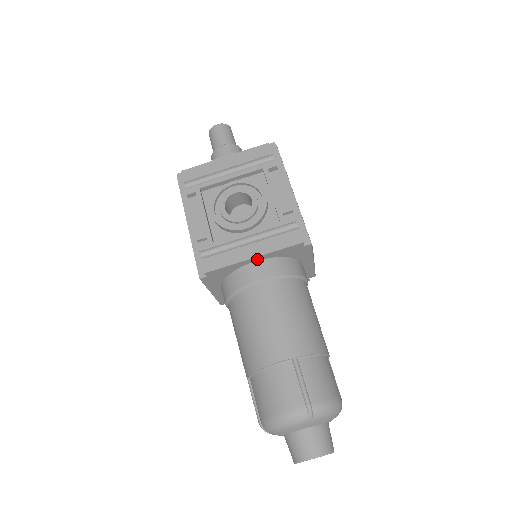
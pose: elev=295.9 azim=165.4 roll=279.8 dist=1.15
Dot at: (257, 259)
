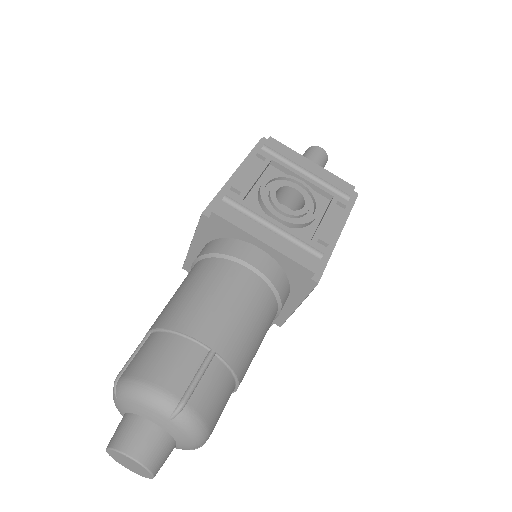
Dot at: (264, 247)
